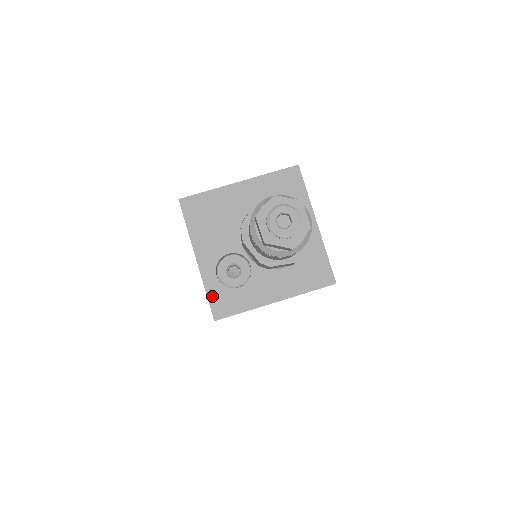
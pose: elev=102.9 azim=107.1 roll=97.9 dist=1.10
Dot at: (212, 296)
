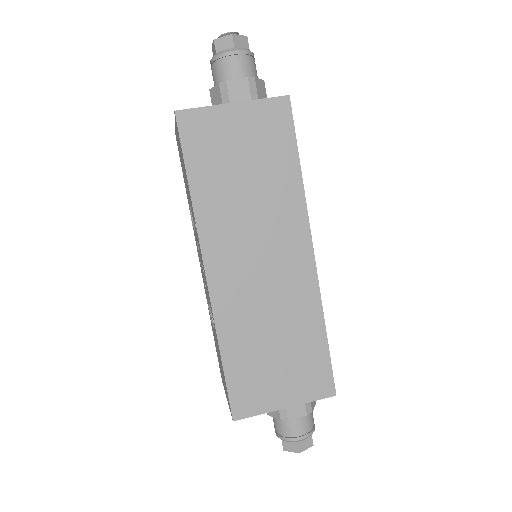
Dot at: occluded
